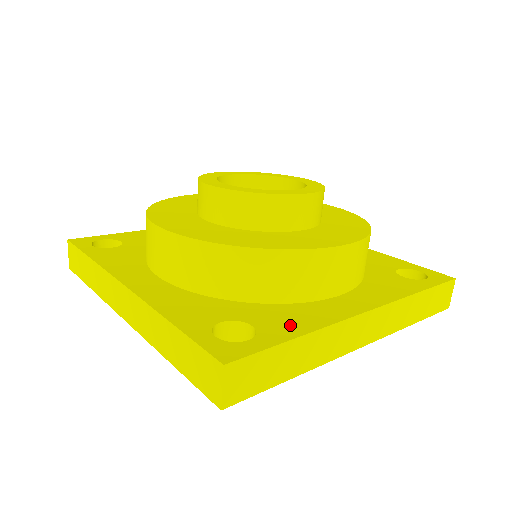
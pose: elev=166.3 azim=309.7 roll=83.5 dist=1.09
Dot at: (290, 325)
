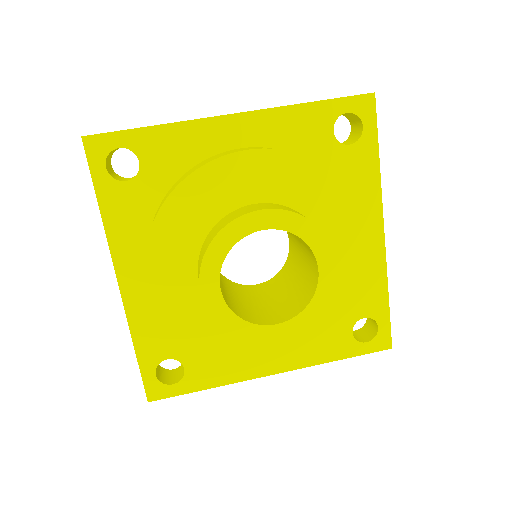
Dot at: (209, 376)
